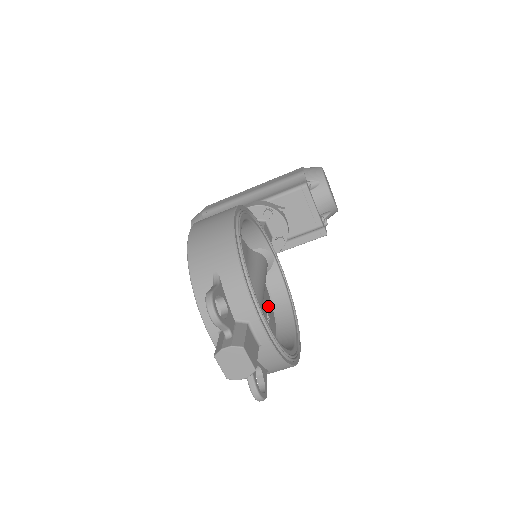
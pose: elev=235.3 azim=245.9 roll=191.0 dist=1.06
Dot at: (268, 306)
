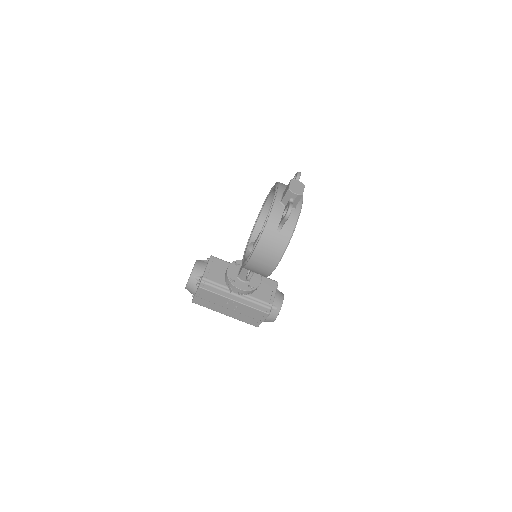
Dot at: occluded
